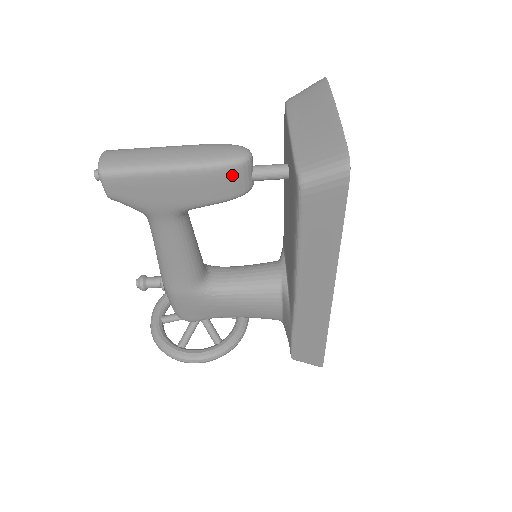
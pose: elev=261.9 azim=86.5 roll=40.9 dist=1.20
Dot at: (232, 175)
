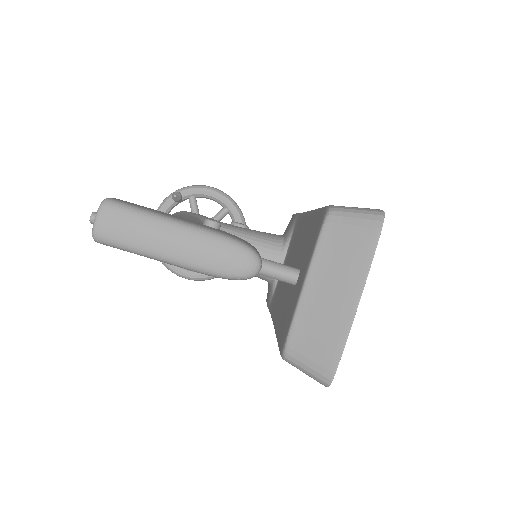
Dot at: occluded
